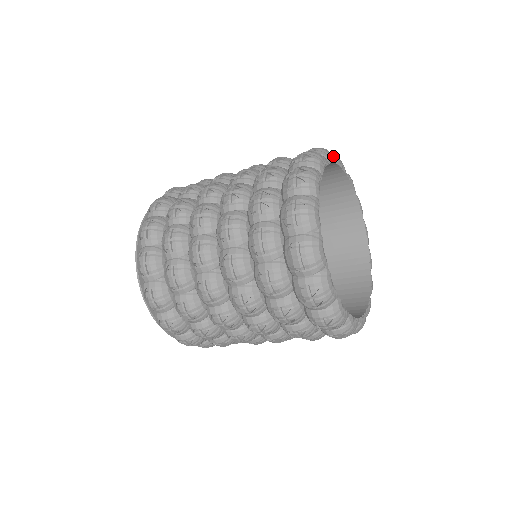
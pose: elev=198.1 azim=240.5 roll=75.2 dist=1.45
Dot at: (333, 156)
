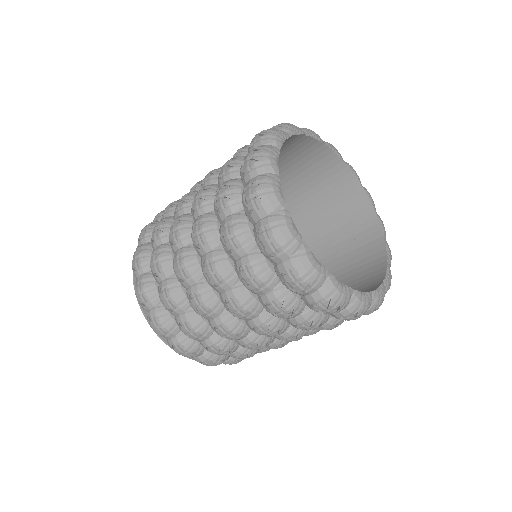
Dot at: (297, 128)
